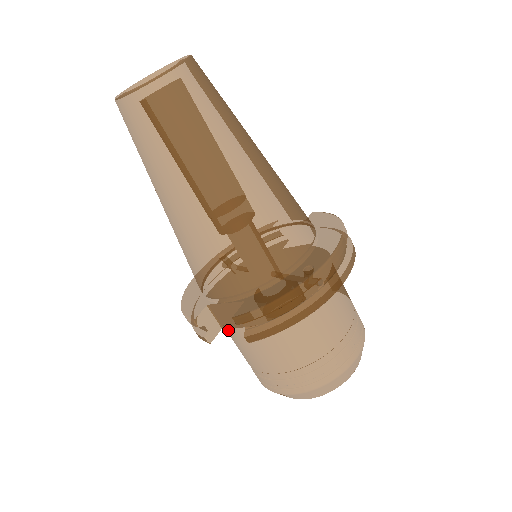
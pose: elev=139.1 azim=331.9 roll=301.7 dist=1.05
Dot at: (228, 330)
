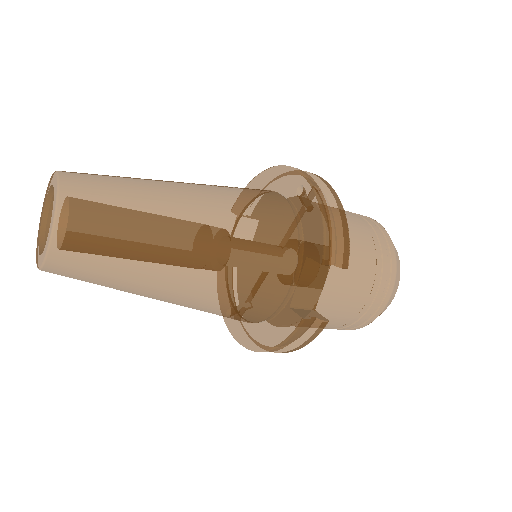
Dot at: (317, 311)
